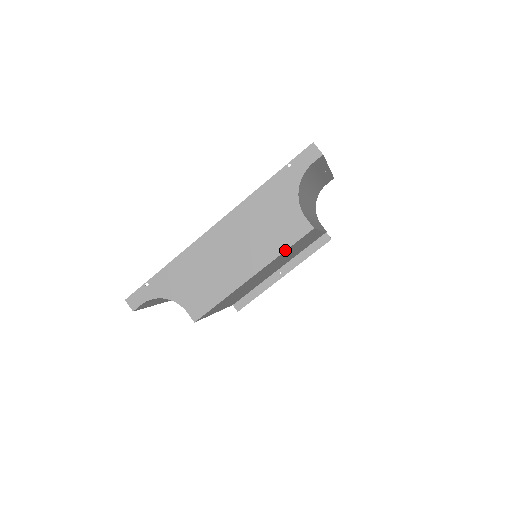
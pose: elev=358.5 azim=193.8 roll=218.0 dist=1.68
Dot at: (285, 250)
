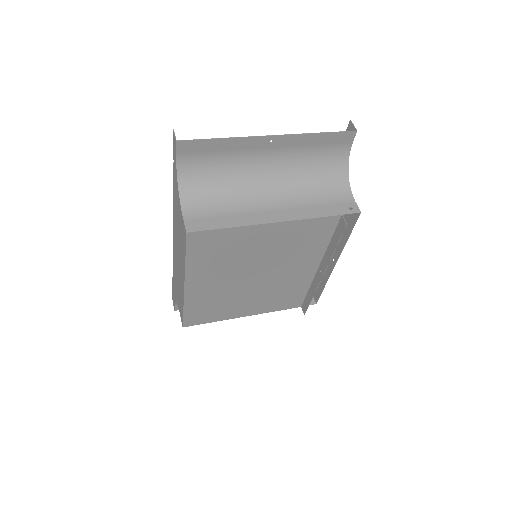
Dot at: (185, 259)
